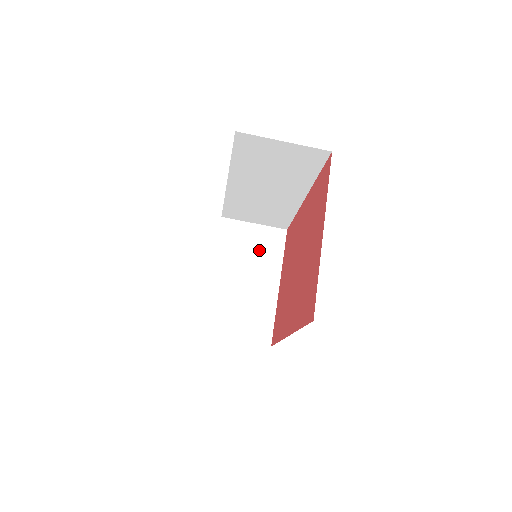
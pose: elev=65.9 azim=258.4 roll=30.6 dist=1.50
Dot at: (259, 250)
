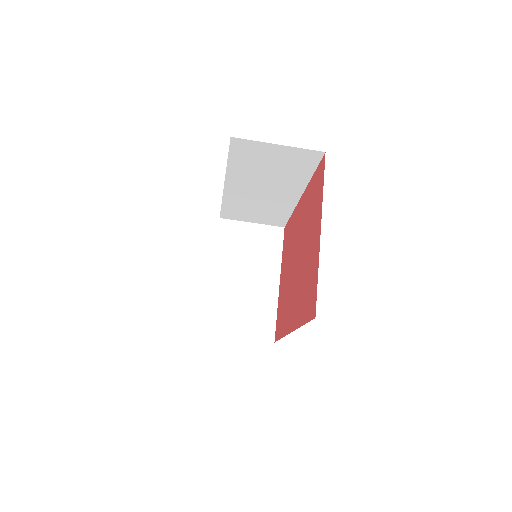
Dot at: (258, 249)
